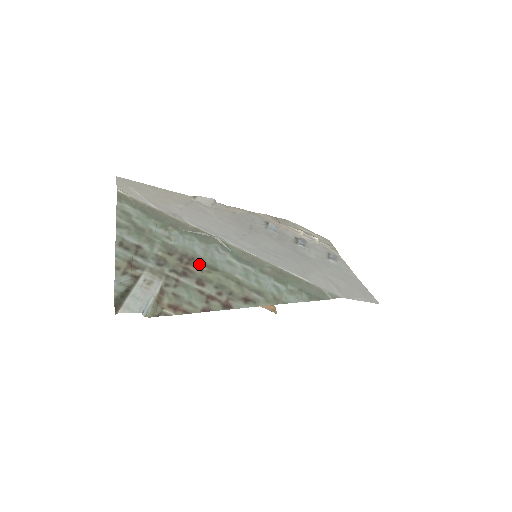
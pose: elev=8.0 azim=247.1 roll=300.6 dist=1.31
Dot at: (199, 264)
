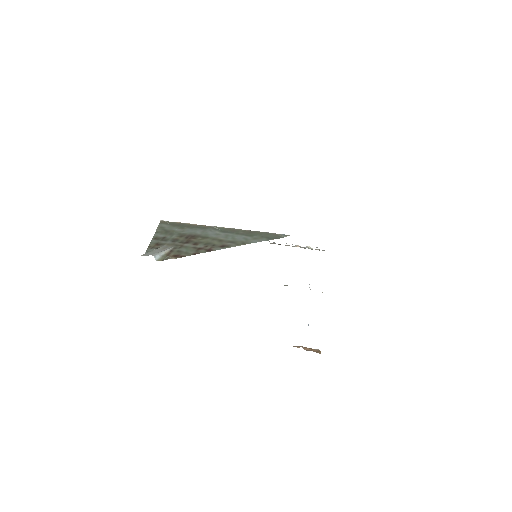
Dot at: (197, 237)
